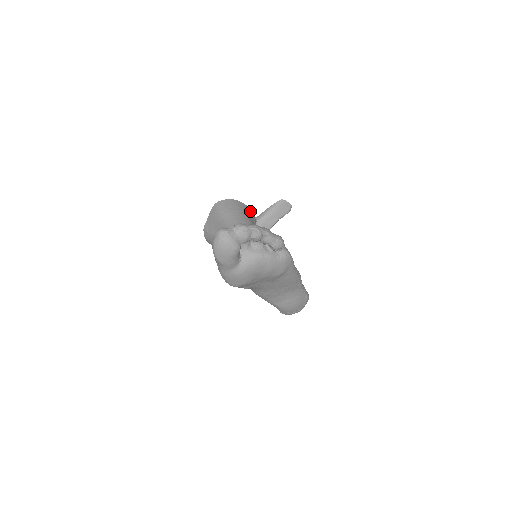
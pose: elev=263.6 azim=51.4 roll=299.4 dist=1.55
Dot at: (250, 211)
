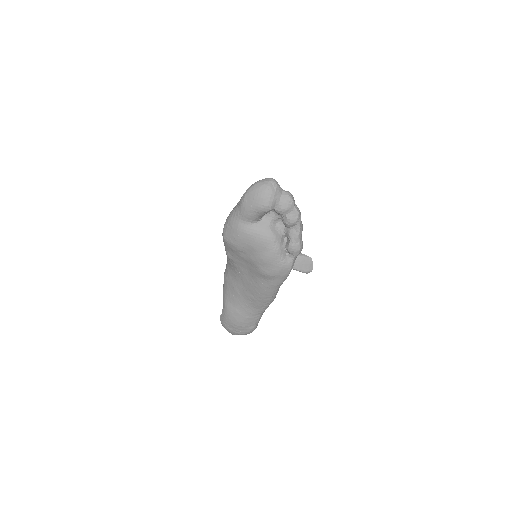
Dot at: occluded
